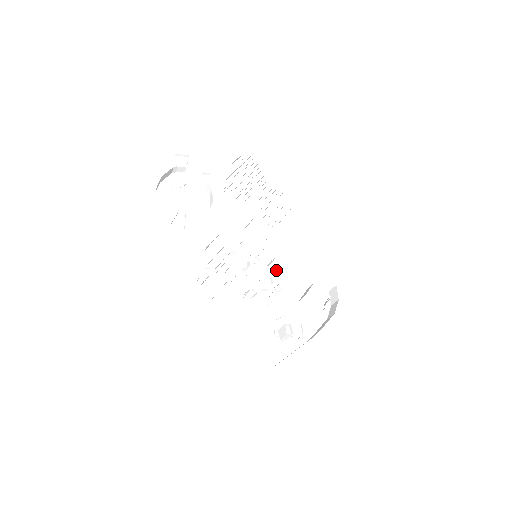
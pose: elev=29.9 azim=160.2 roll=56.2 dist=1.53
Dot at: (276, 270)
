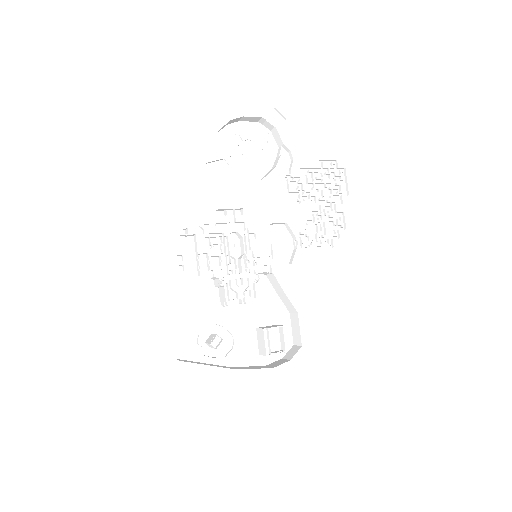
Dot at: (265, 284)
